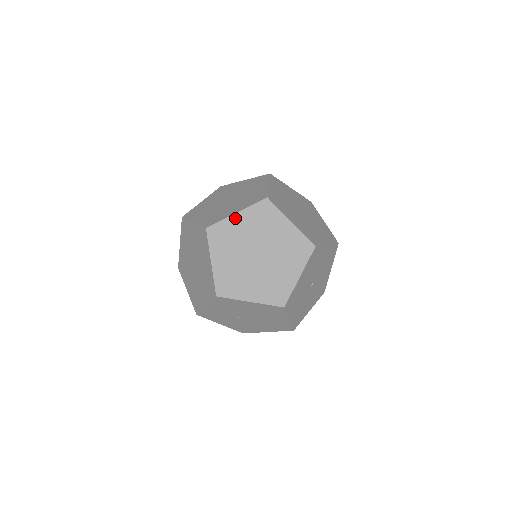
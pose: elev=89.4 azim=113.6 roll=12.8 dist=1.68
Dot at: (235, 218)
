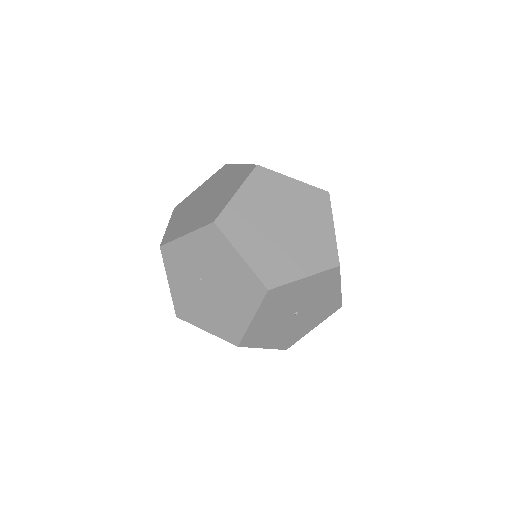
Dot at: (289, 181)
